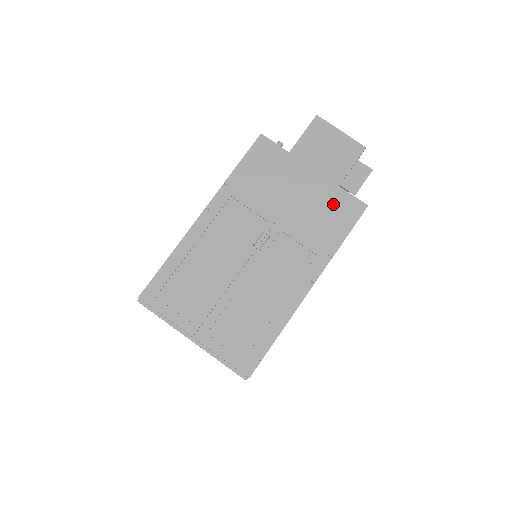
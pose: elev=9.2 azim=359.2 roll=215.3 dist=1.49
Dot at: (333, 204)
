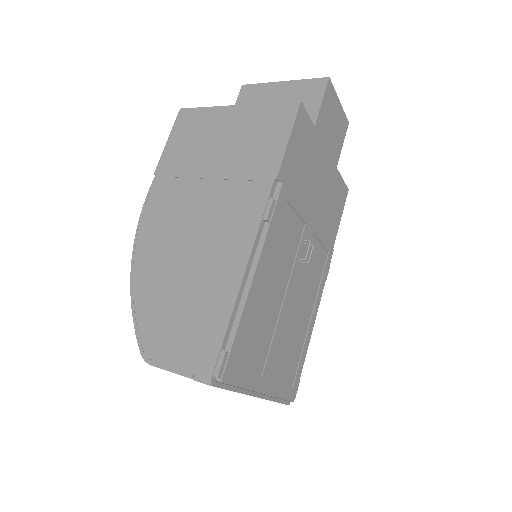
Dot at: (335, 192)
